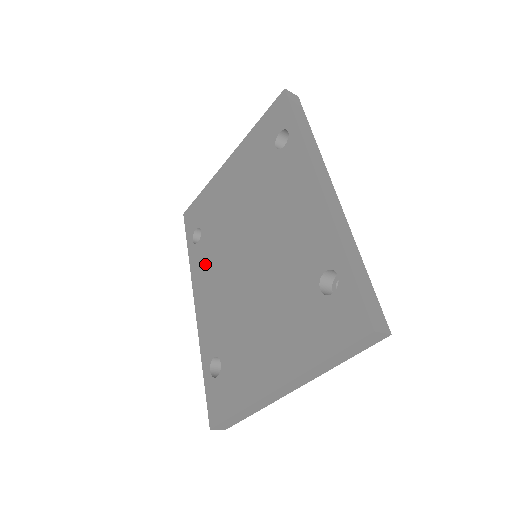
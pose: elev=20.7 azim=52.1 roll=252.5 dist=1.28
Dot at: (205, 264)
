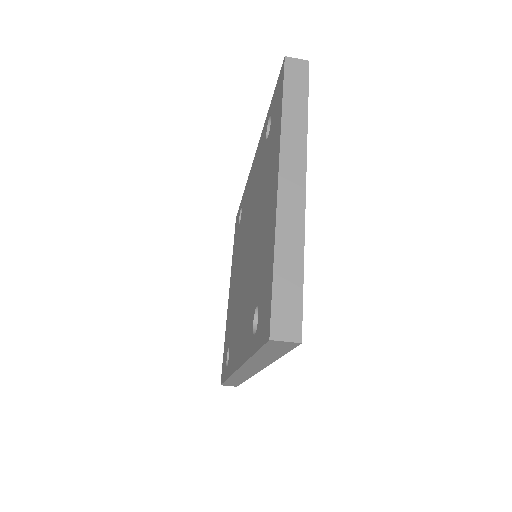
Dot at: (234, 340)
